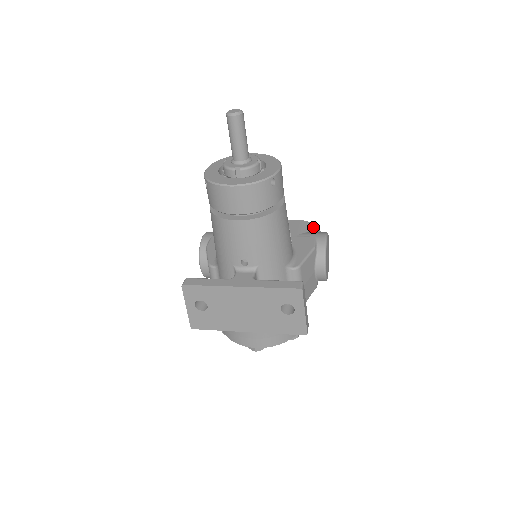
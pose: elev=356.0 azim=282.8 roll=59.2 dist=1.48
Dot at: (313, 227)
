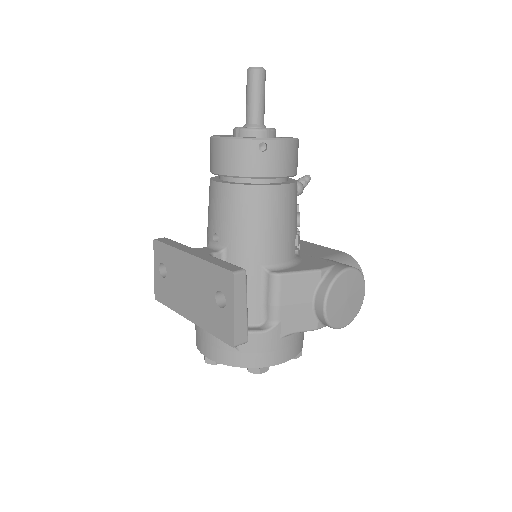
Dot at: (352, 263)
